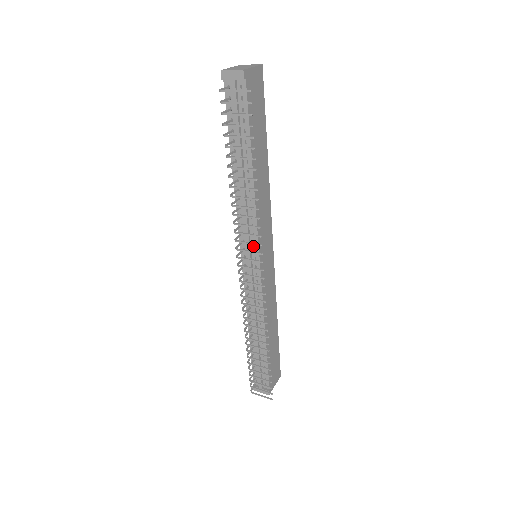
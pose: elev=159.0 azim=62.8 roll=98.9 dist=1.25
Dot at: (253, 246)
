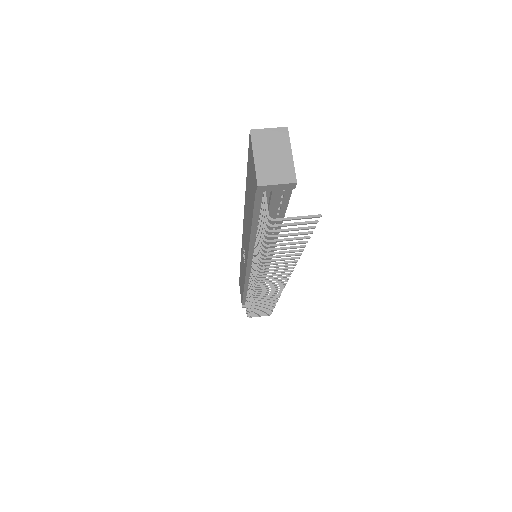
Dot at: (264, 263)
